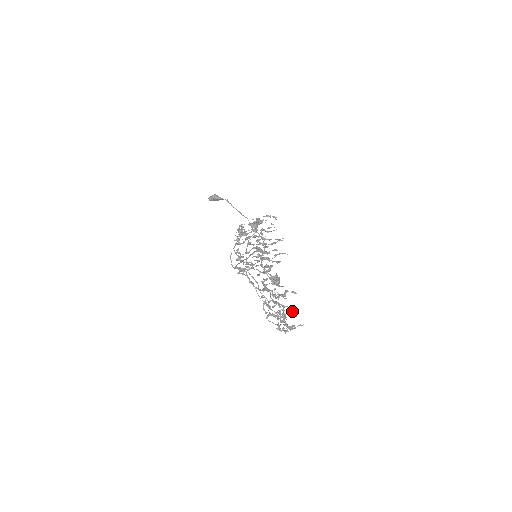
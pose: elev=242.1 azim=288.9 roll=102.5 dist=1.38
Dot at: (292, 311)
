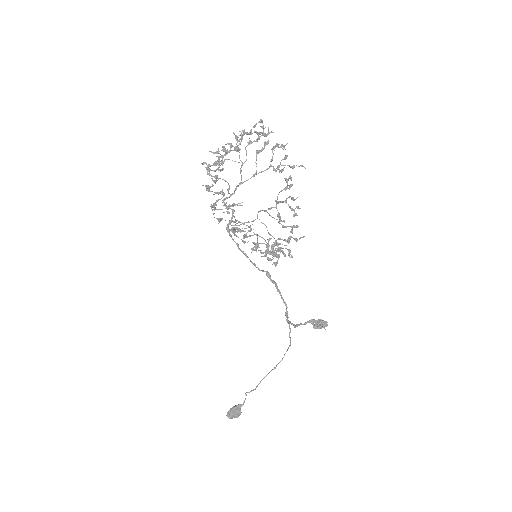
Dot at: (259, 121)
